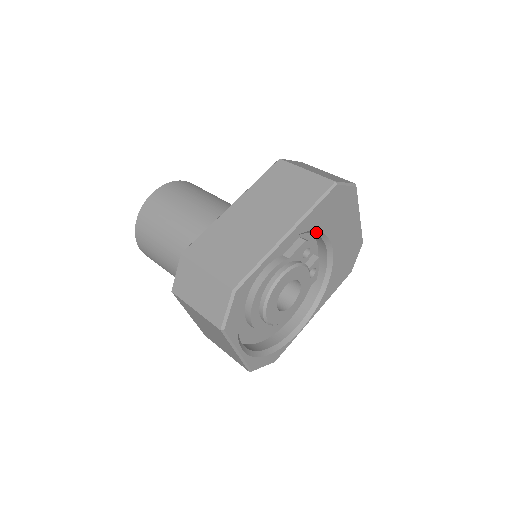
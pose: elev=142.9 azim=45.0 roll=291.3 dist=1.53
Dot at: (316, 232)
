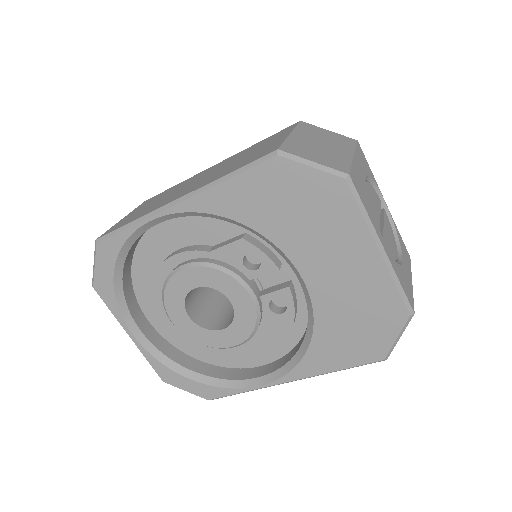
Dot at: (251, 229)
